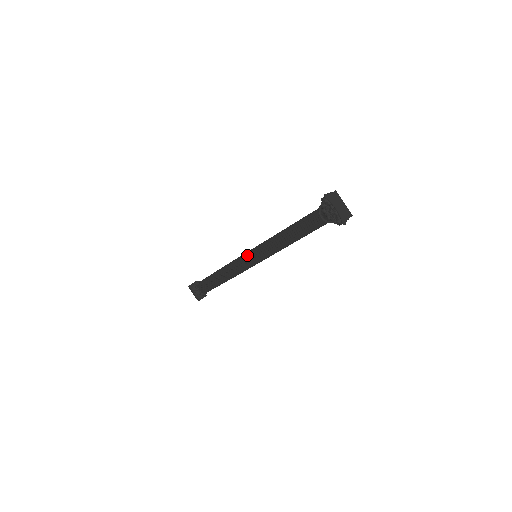
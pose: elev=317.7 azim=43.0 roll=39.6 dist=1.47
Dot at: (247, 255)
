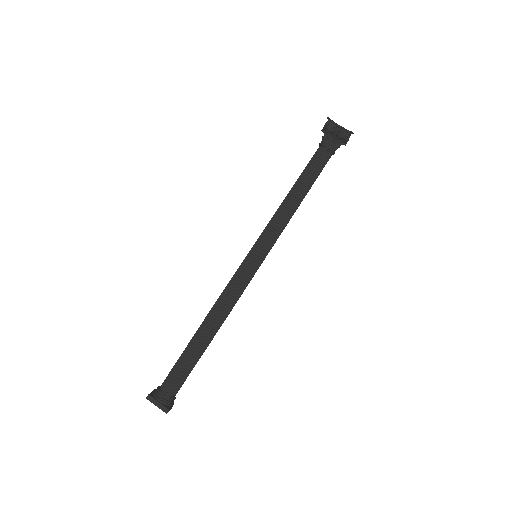
Dot at: (244, 262)
